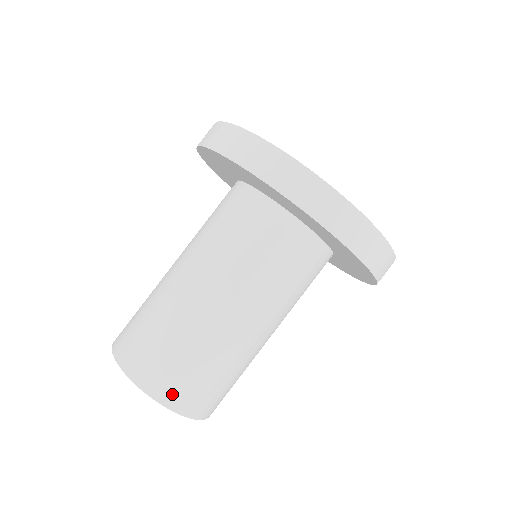
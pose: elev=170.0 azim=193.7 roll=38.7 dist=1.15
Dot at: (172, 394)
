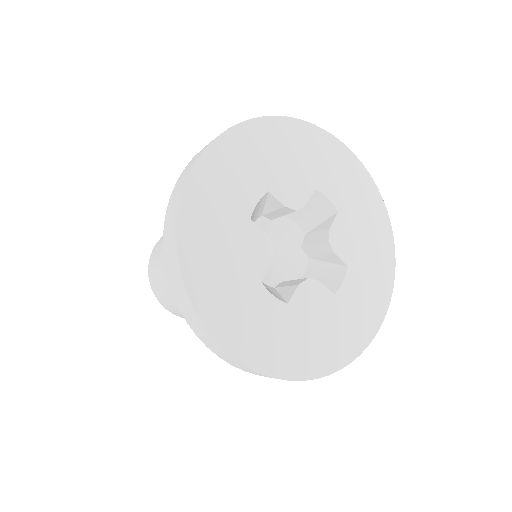
Dot at: (170, 309)
